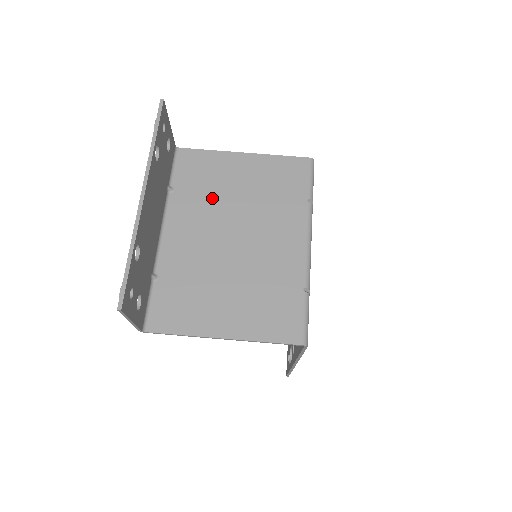
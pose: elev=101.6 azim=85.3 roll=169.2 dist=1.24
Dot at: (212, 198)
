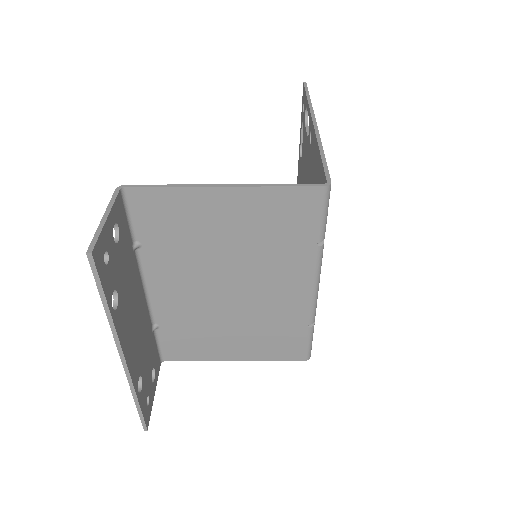
Dot at: (194, 251)
